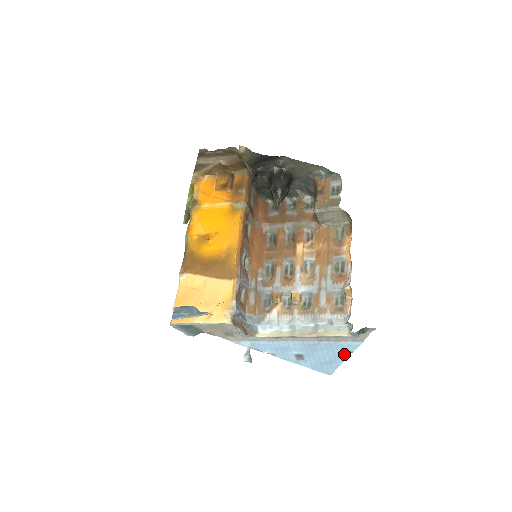
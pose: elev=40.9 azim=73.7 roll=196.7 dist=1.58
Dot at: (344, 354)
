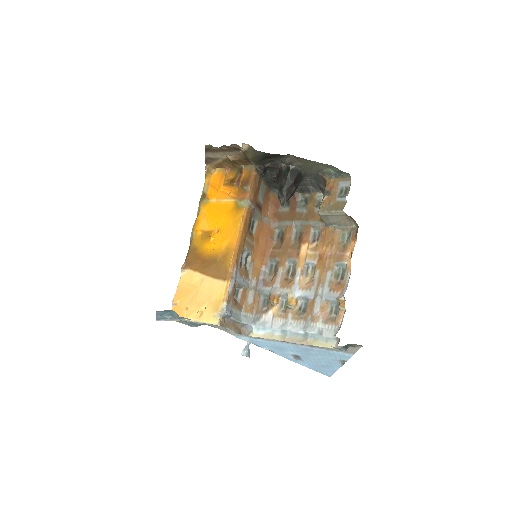
Dot at: (338, 362)
